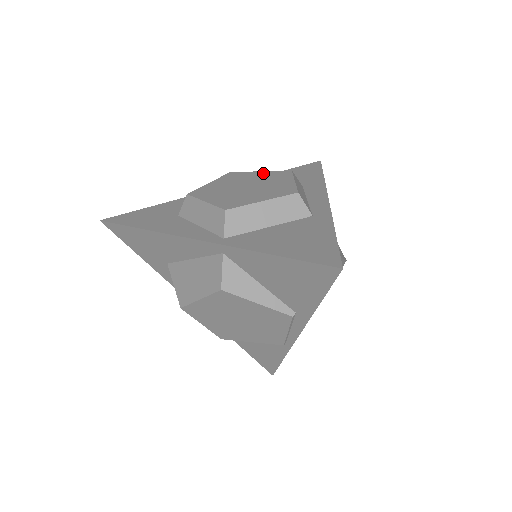
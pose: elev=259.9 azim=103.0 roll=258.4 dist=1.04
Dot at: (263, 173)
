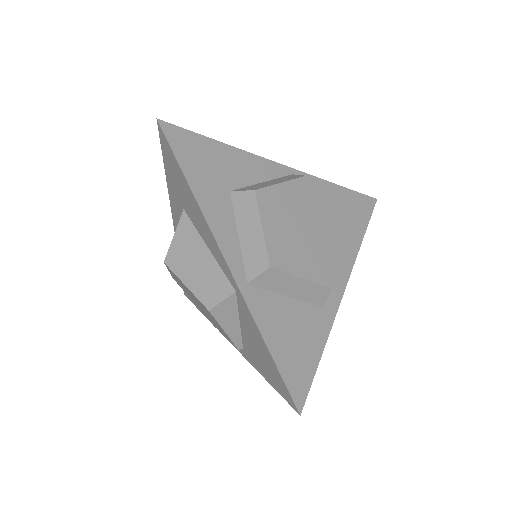
Dot at: (328, 212)
